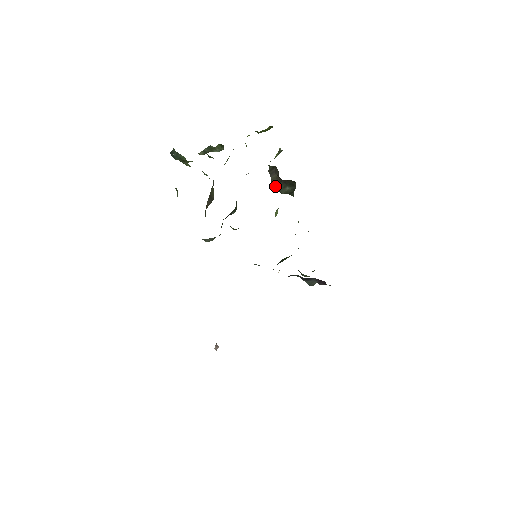
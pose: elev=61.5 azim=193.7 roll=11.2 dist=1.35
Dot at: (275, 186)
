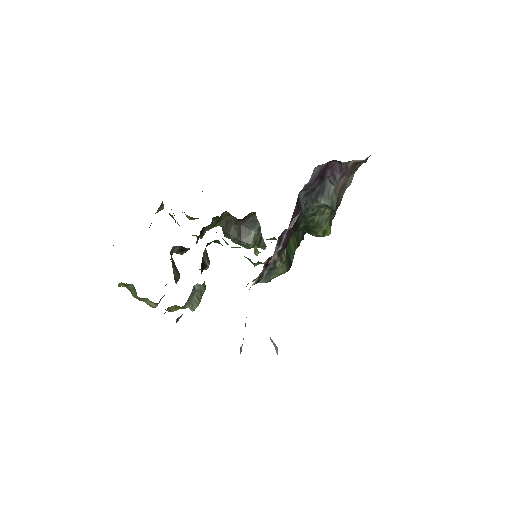
Dot at: (239, 240)
